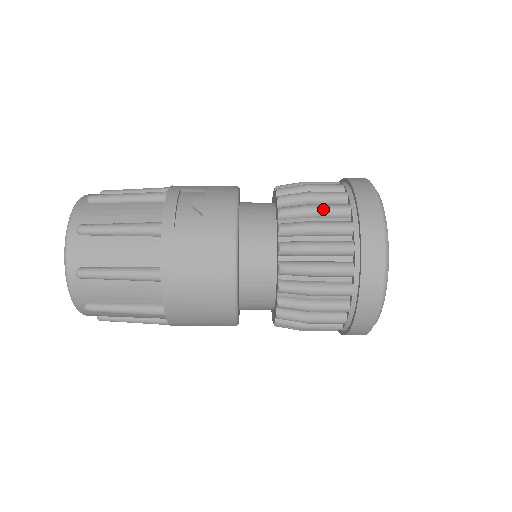
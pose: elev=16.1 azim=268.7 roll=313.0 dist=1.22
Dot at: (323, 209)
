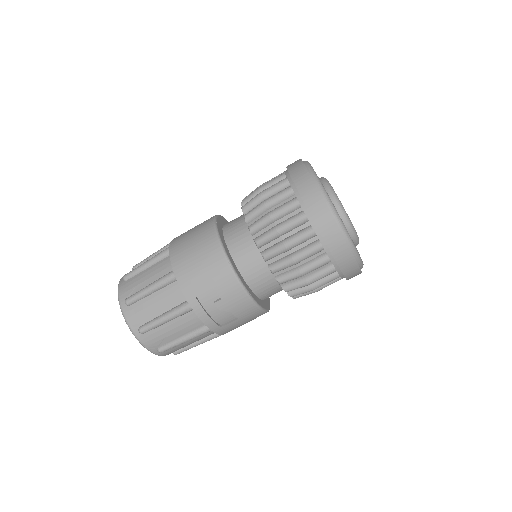
Dot at: occluded
